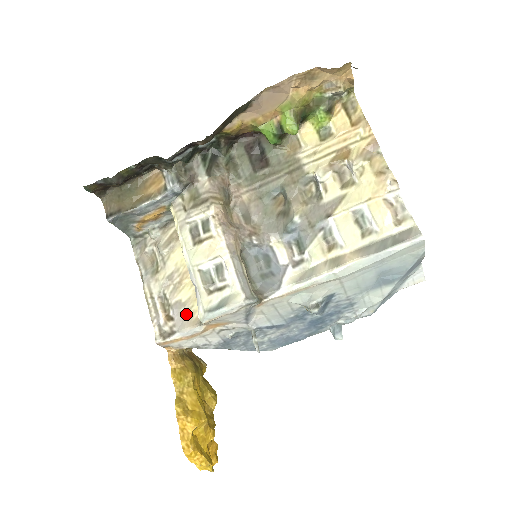
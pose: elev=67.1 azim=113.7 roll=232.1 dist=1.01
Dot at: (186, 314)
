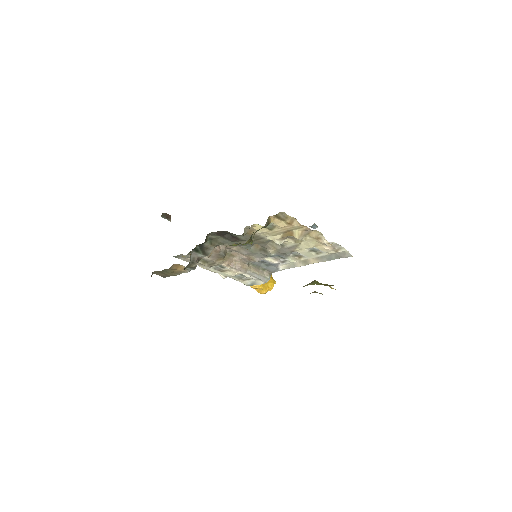
Dot at: occluded
